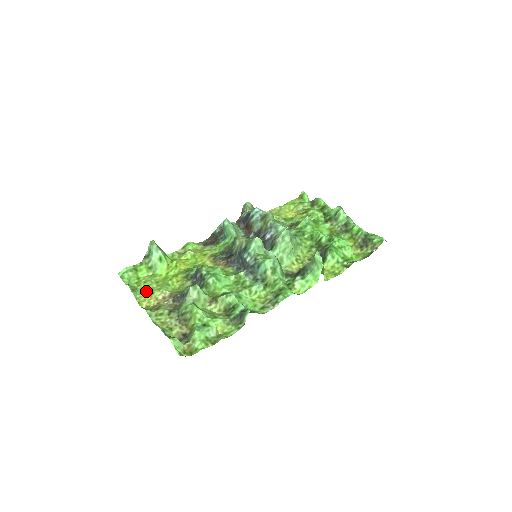
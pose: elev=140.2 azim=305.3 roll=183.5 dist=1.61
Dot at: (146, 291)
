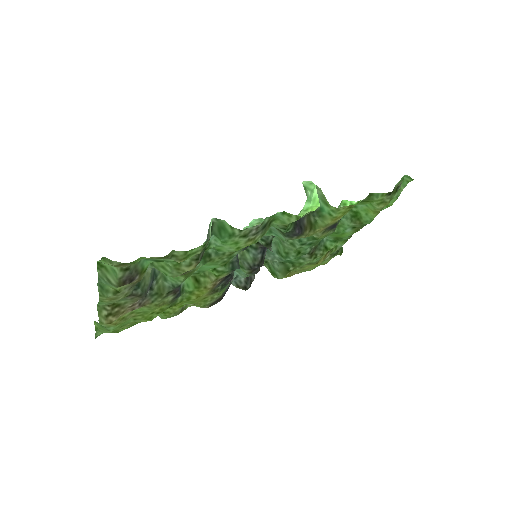
Dot at: (117, 324)
